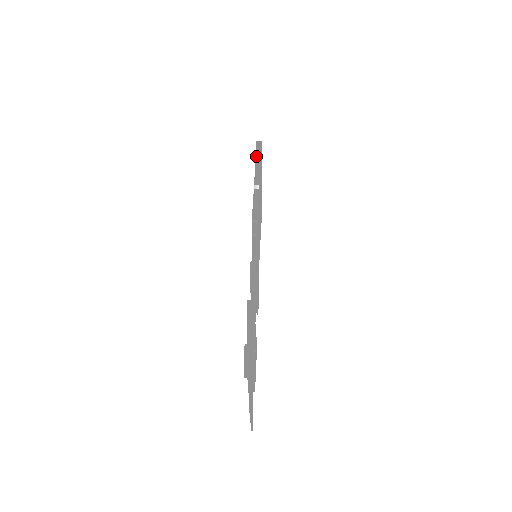
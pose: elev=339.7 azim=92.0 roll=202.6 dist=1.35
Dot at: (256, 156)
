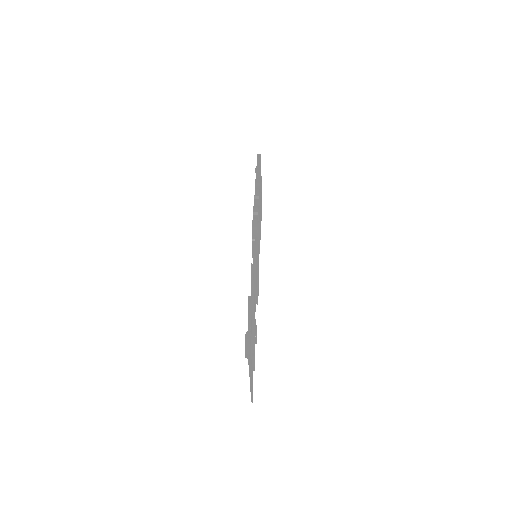
Dot at: (256, 168)
